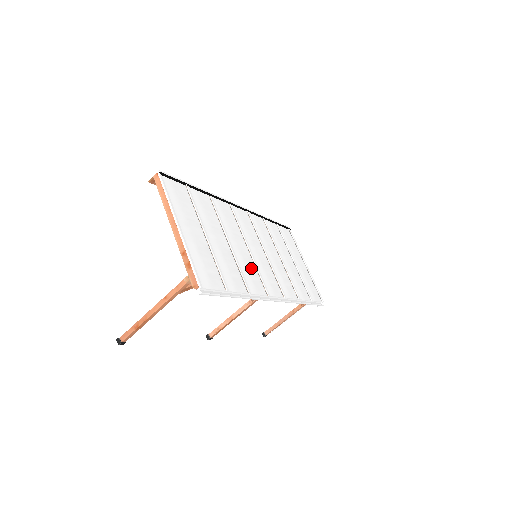
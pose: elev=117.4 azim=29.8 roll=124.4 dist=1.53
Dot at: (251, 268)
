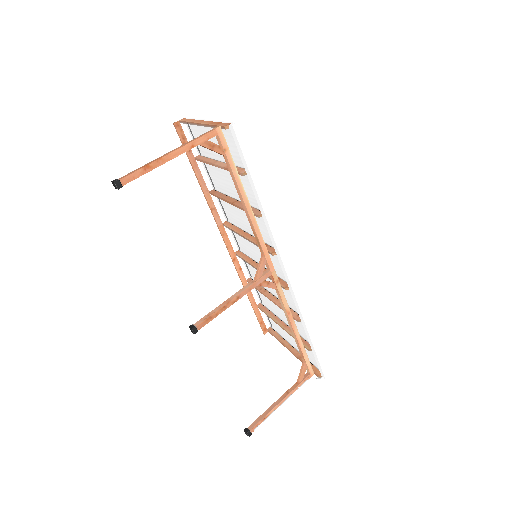
Dot at: occluded
